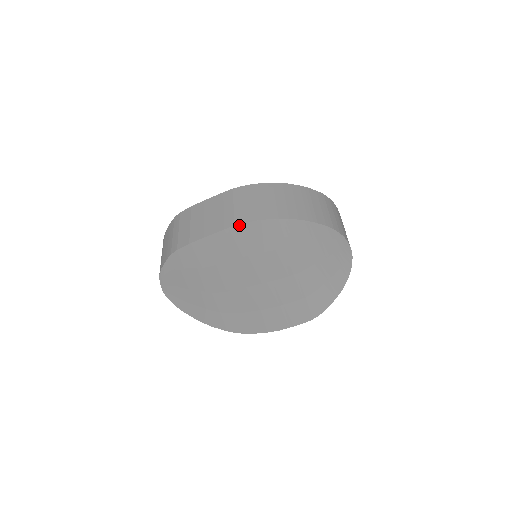
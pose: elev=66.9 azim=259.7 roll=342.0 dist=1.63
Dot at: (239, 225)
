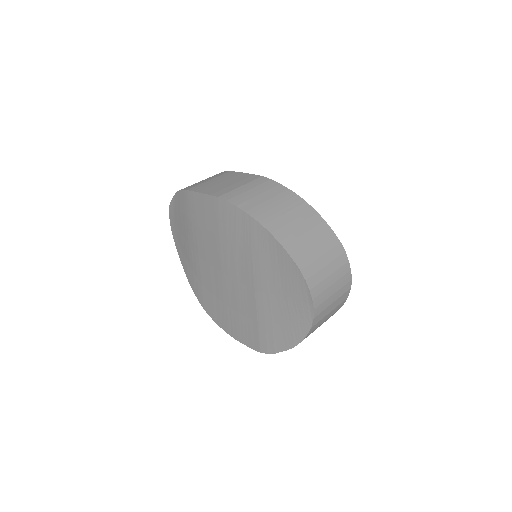
Dot at: (221, 199)
